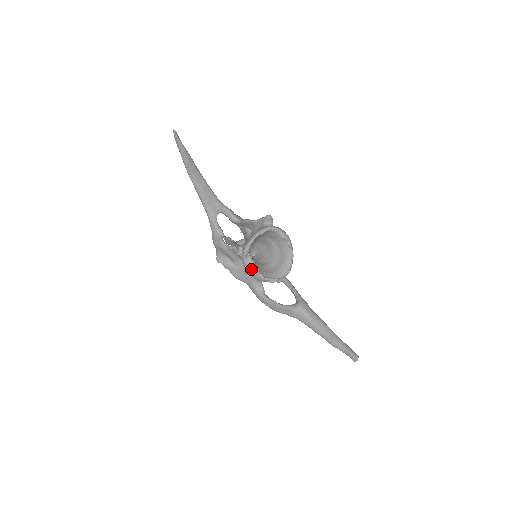
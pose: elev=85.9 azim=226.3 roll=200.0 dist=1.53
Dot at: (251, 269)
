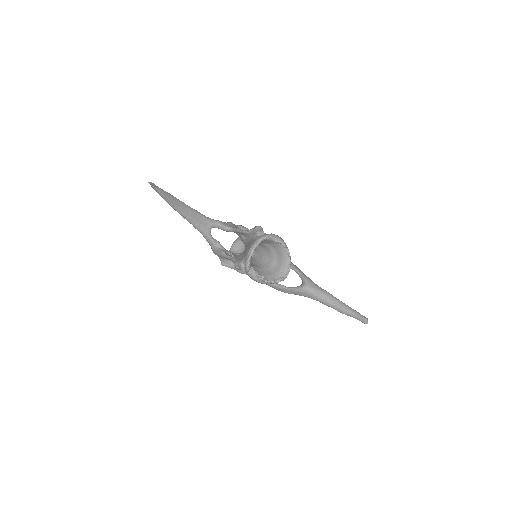
Dot at: (257, 279)
